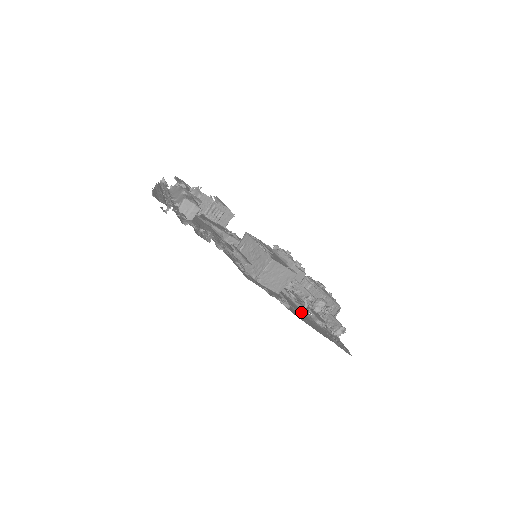
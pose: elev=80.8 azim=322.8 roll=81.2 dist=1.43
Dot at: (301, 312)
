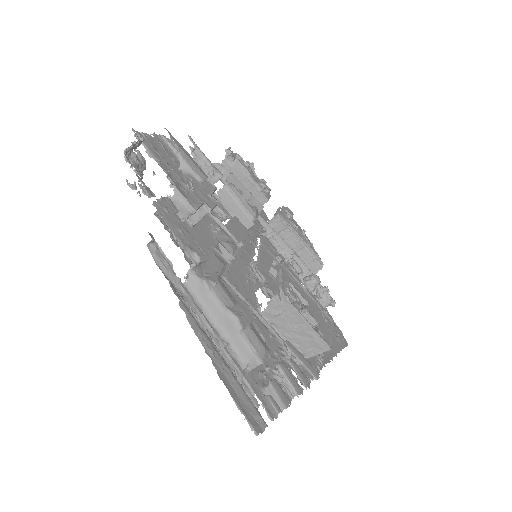
Dot at: occluded
